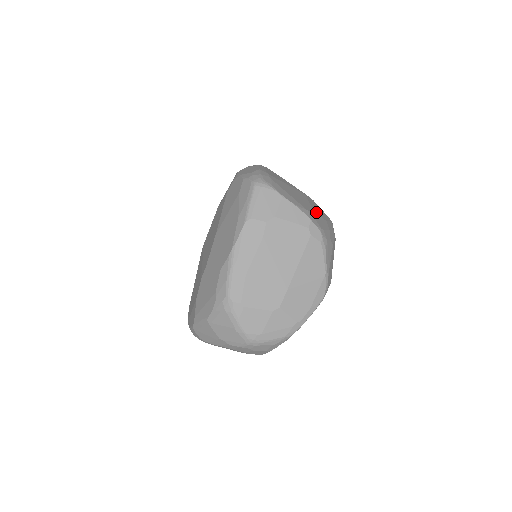
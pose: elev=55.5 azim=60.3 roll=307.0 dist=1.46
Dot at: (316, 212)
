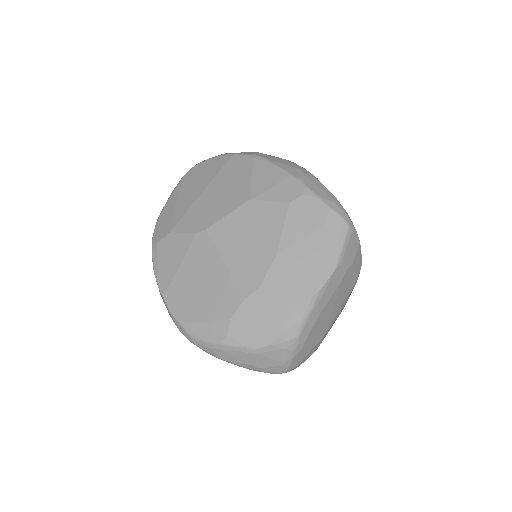
Dot at: occluded
